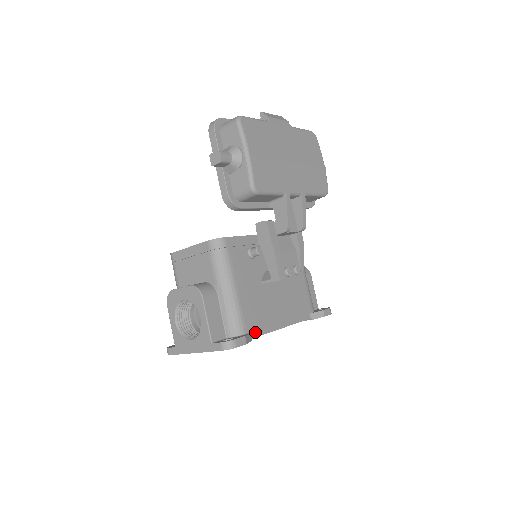
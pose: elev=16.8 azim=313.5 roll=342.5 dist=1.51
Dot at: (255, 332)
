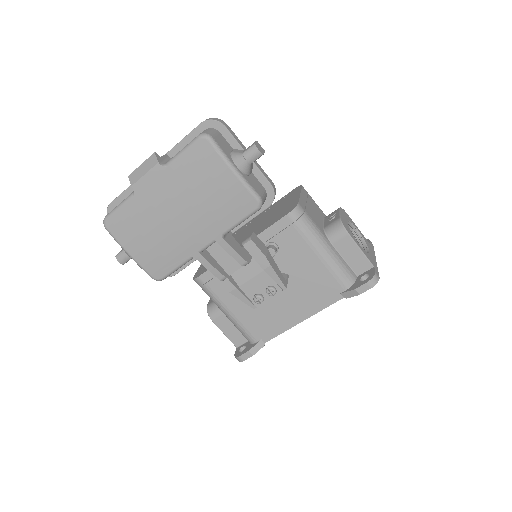
Dot at: (266, 337)
